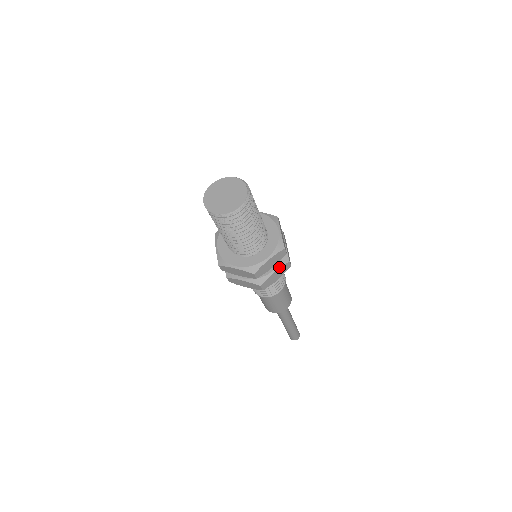
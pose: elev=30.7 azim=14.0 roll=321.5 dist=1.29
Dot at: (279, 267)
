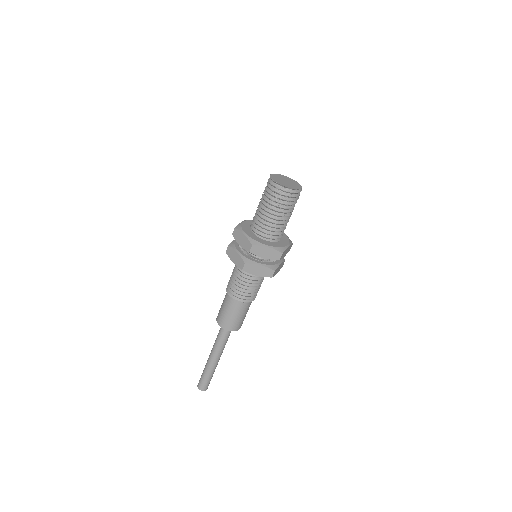
Dot at: (282, 261)
